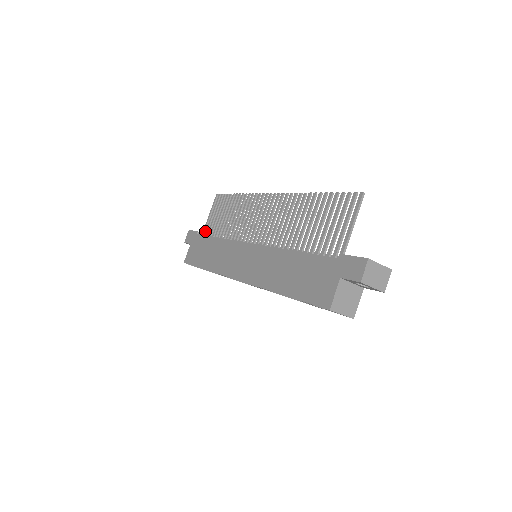
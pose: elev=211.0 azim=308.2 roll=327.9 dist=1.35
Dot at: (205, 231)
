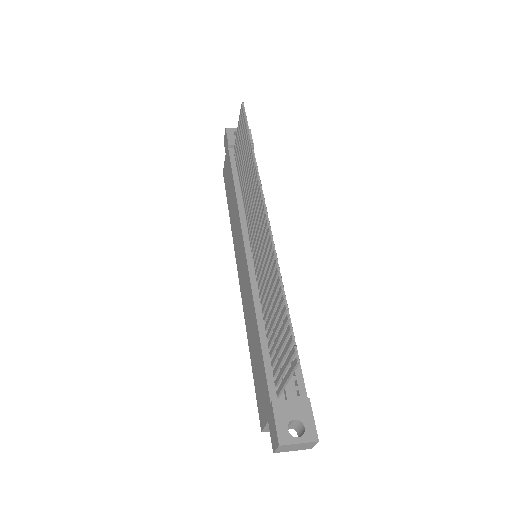
Dot at: (235, 150)
